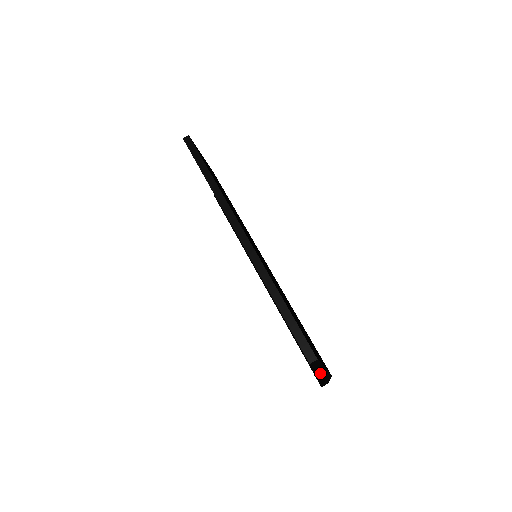
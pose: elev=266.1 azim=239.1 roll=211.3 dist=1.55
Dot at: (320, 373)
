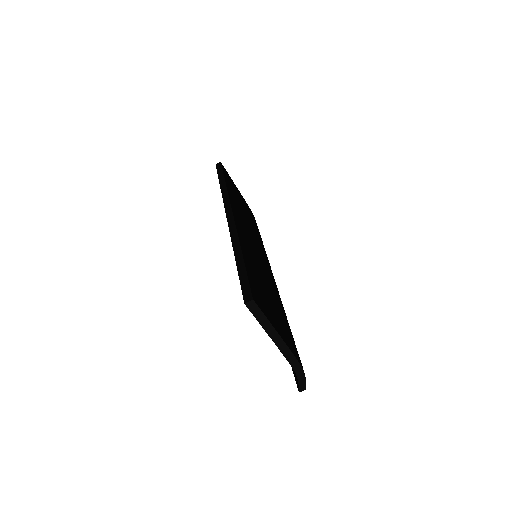
Dot at: (277, 345)
